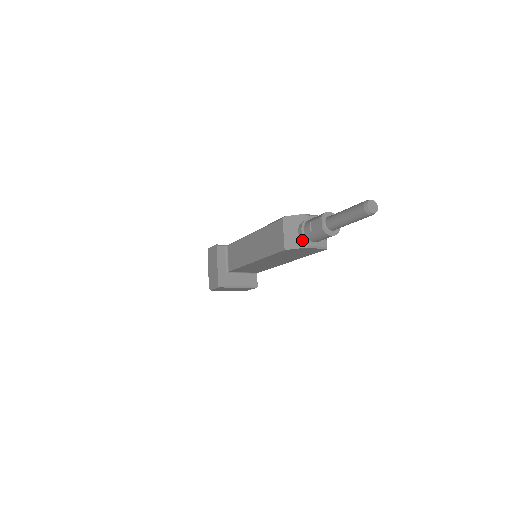
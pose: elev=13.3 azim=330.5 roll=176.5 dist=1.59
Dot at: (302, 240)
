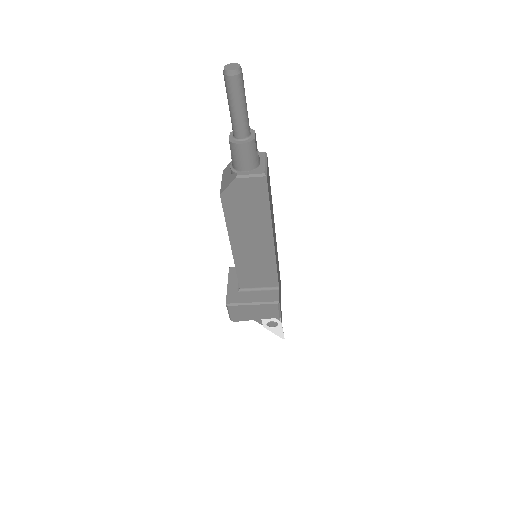
Dot at: (233, 175)
